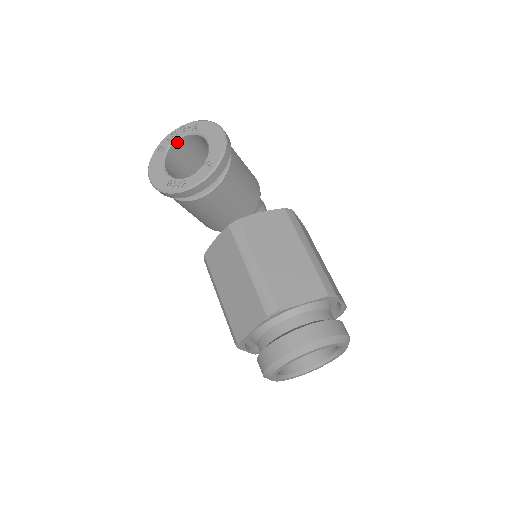
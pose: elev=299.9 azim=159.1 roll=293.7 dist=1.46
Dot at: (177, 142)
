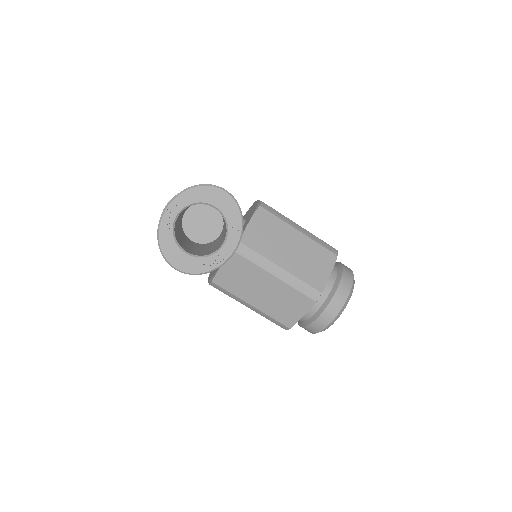
Dot at: (176, 219)
